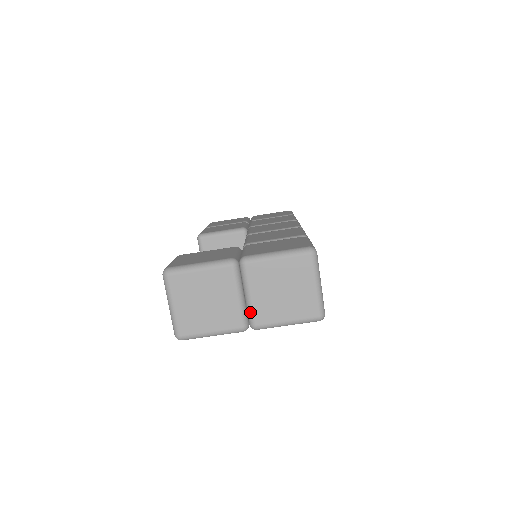
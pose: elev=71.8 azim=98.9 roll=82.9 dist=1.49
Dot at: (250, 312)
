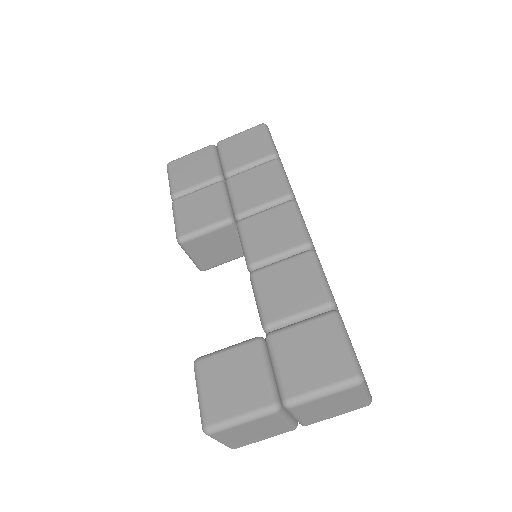
Dot at: (299, 422)
